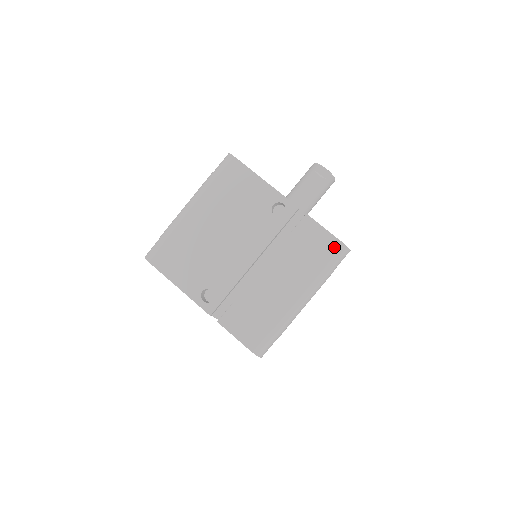
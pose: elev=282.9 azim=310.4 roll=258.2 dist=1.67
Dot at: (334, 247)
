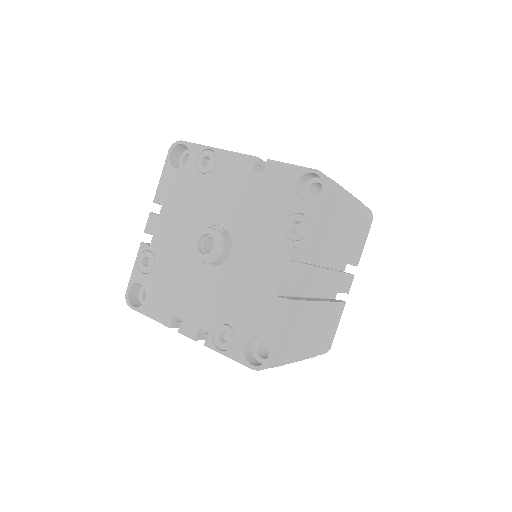
Dot at: occluded
